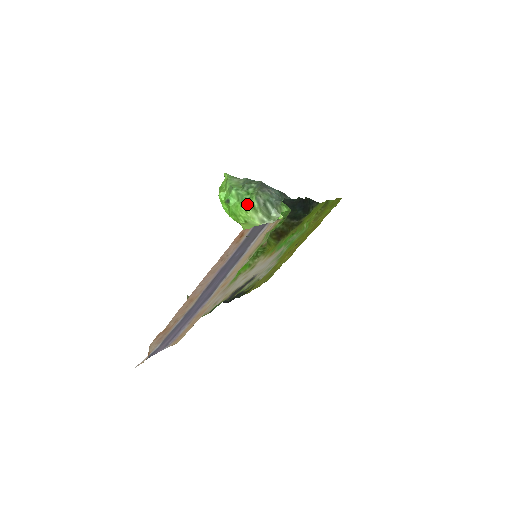
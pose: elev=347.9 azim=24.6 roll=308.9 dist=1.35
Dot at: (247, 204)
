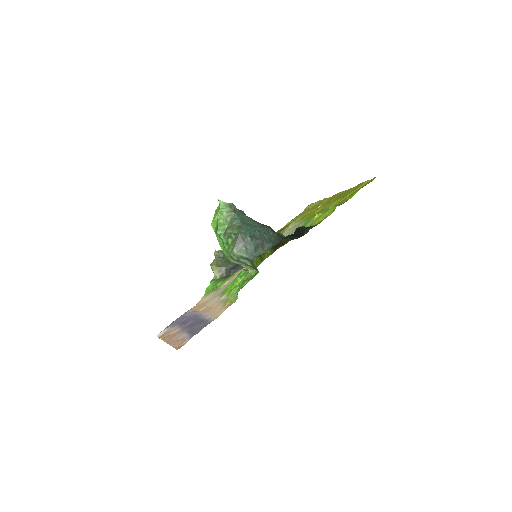
Dot at: (226, 253)
